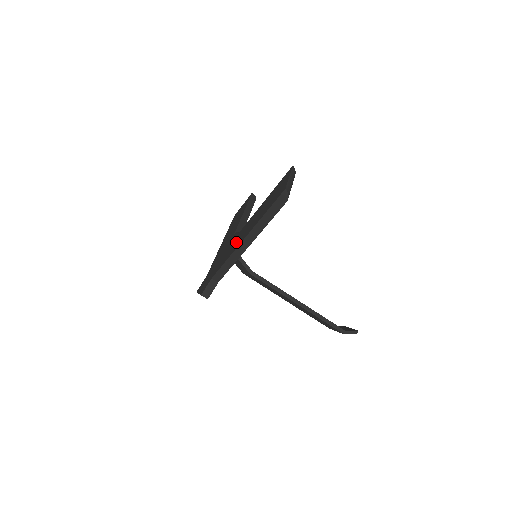
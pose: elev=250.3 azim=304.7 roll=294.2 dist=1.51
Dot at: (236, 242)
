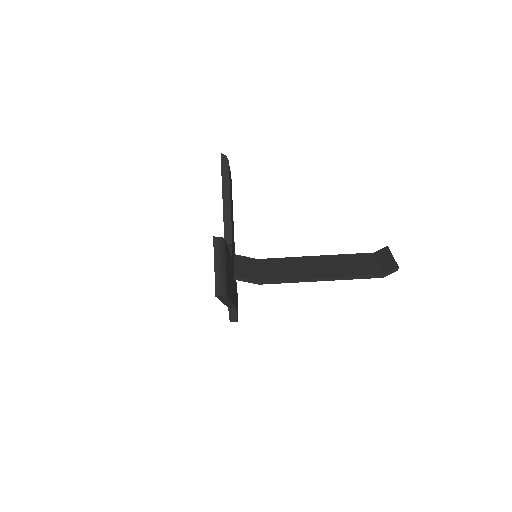
Dot at: occluded
